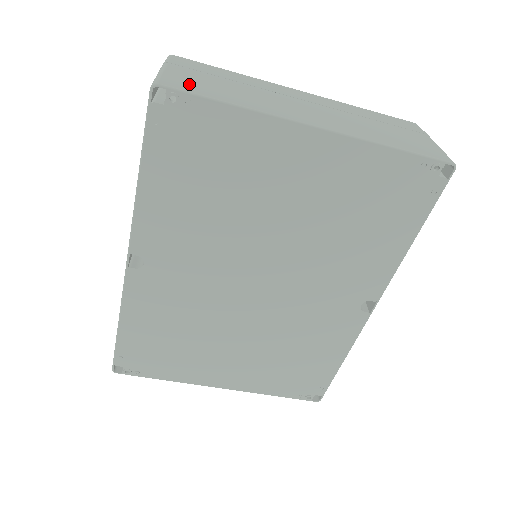
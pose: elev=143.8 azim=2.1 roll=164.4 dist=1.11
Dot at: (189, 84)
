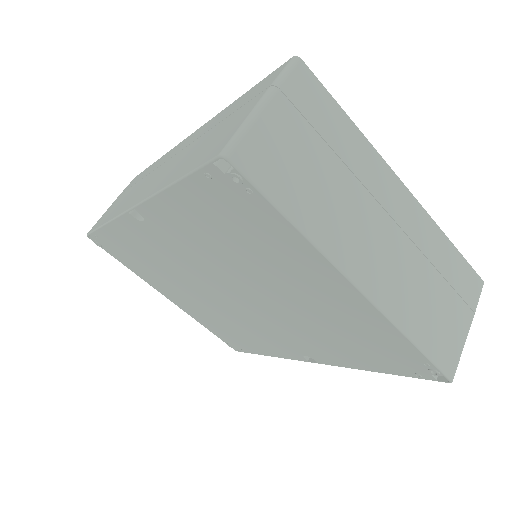
Dot at: (269, 162)
